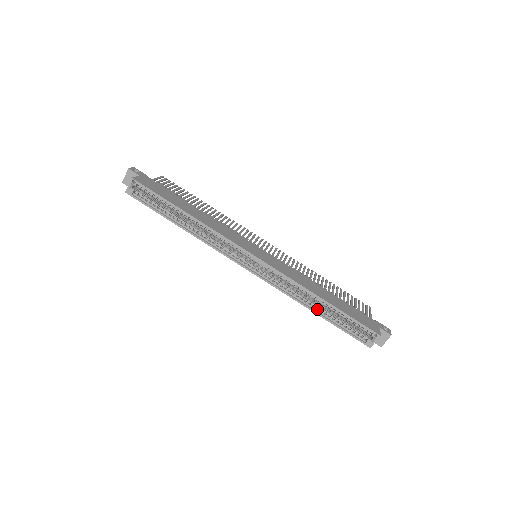
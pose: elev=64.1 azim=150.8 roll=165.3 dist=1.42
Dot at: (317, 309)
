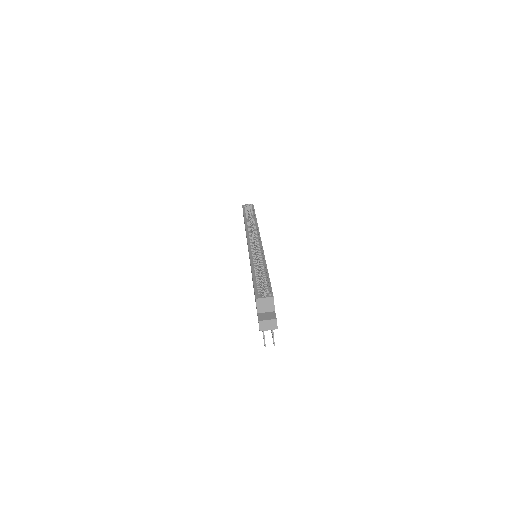
Dot at: (255, 271)
